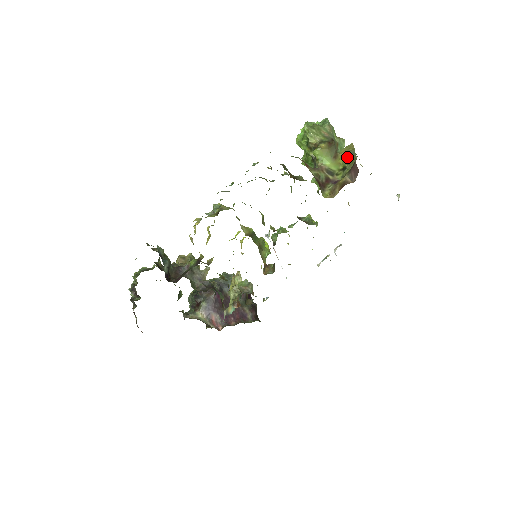
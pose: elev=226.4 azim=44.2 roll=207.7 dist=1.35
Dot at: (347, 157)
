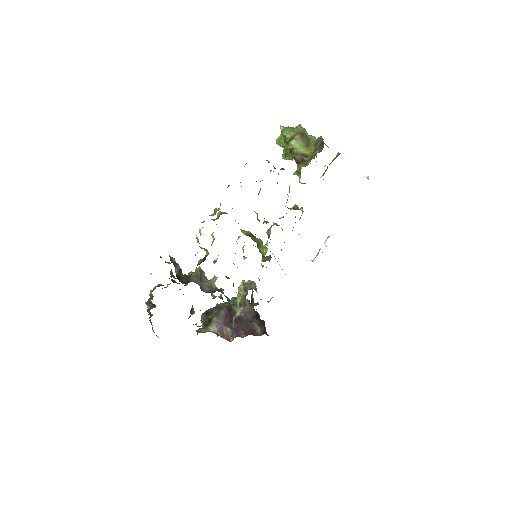
Dot at: (317, 143)
